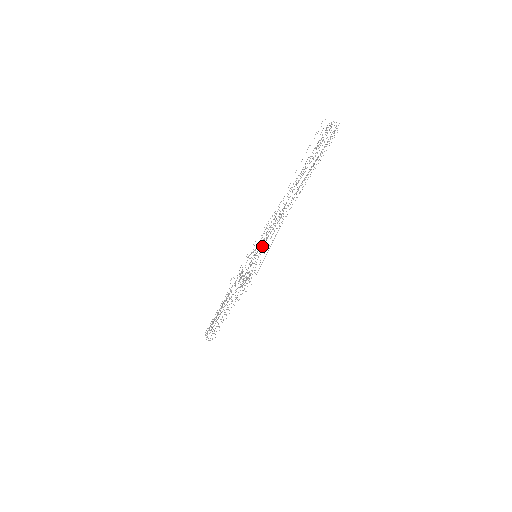
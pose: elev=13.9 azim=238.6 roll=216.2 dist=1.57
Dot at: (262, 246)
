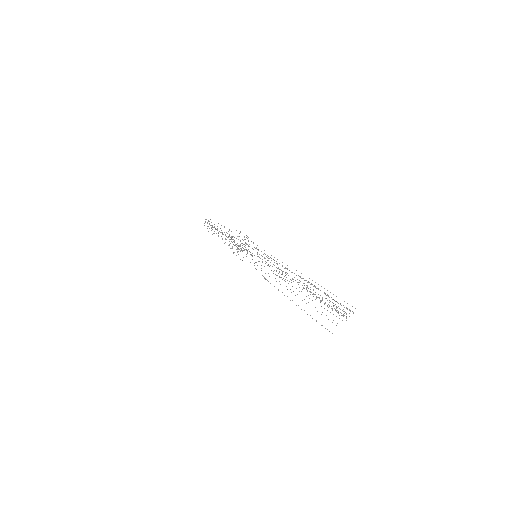
Dot at: occluded
